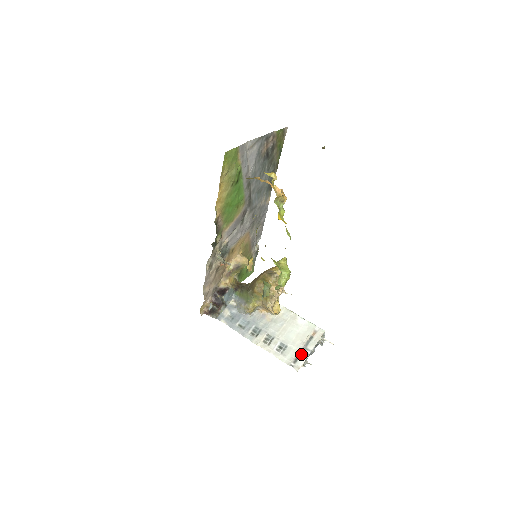
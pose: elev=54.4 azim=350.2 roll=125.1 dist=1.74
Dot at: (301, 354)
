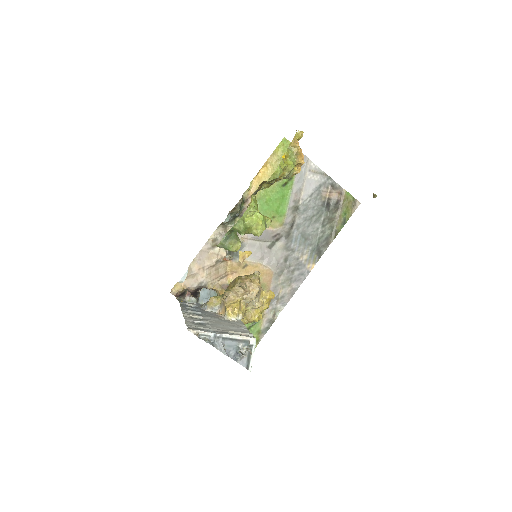
Dot at: (209, 330)
